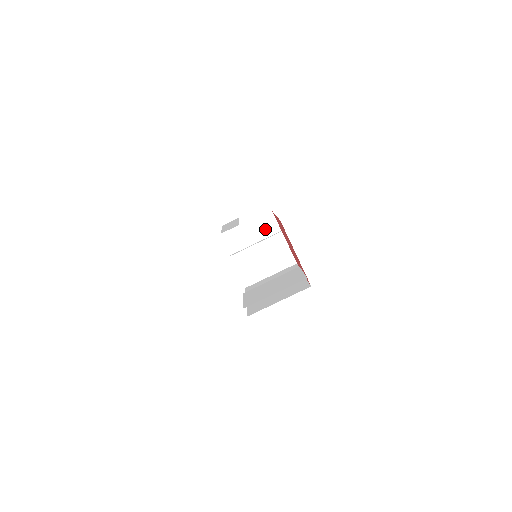
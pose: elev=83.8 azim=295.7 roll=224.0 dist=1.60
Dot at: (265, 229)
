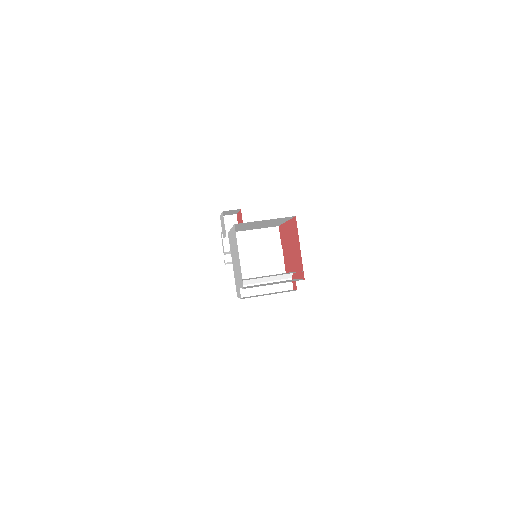
Dot at: (268, 239)
